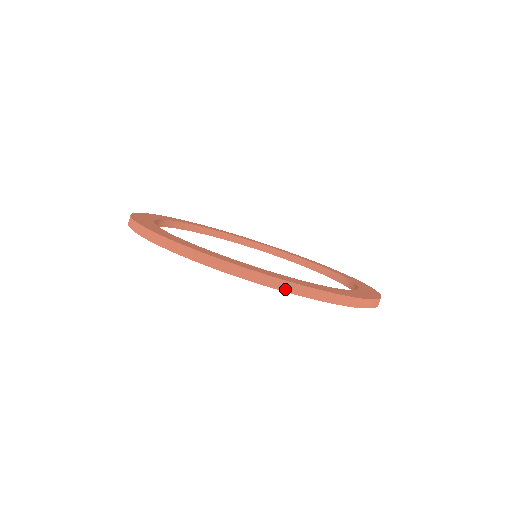
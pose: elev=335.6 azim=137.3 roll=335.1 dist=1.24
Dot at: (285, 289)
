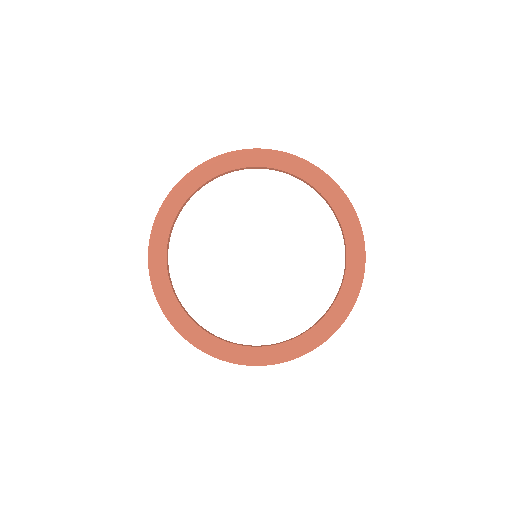
Dot at: (335, 331)
